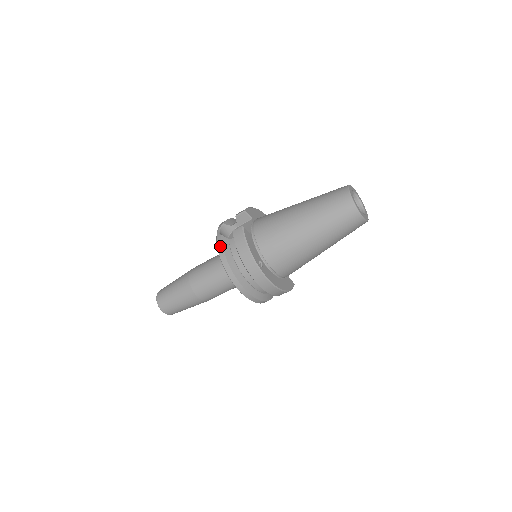
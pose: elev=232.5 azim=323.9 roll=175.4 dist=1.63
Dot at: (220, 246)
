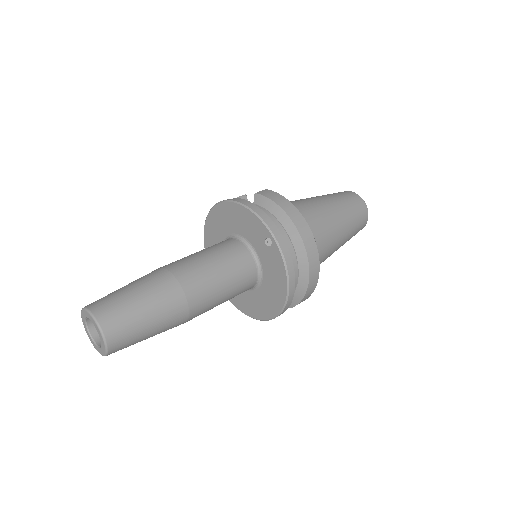
Dot at: (246, 201)
